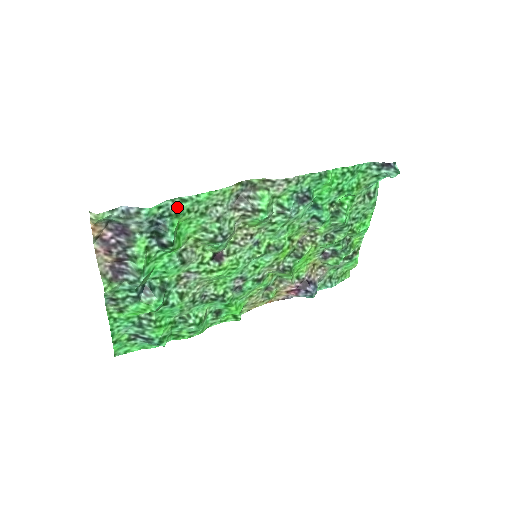
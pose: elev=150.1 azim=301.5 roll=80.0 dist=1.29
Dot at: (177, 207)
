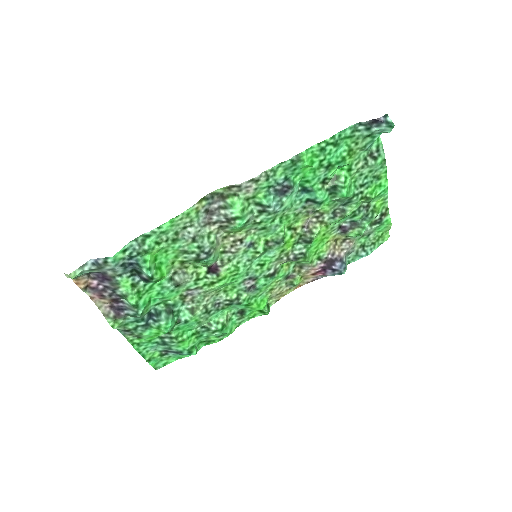
Dot at: (143, 244)
